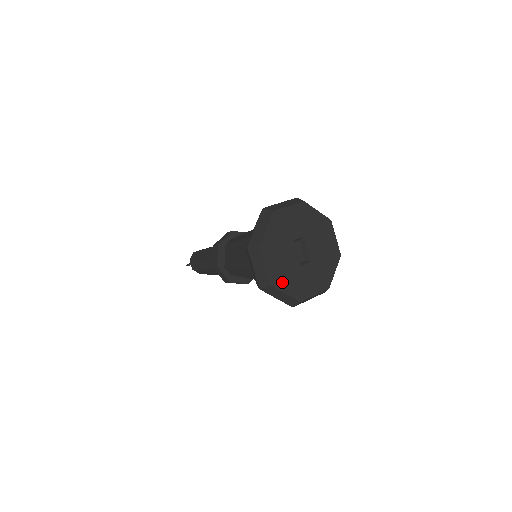
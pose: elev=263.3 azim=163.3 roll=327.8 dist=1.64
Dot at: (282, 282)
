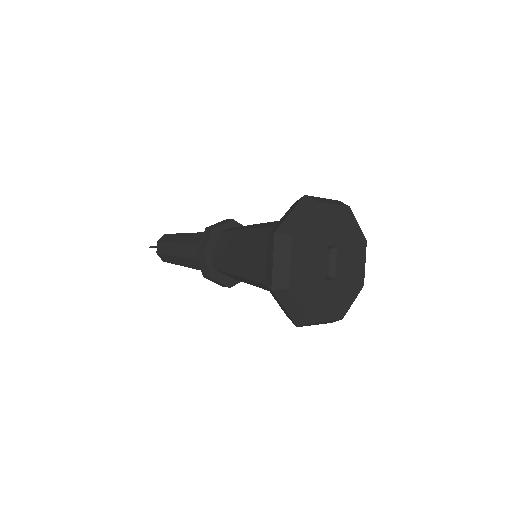
Dot at: (301, 290)
